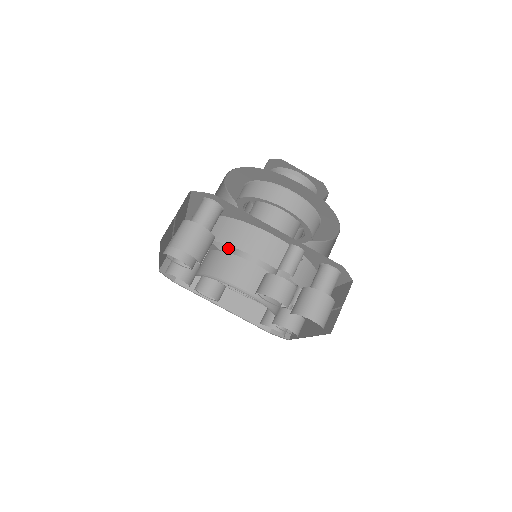
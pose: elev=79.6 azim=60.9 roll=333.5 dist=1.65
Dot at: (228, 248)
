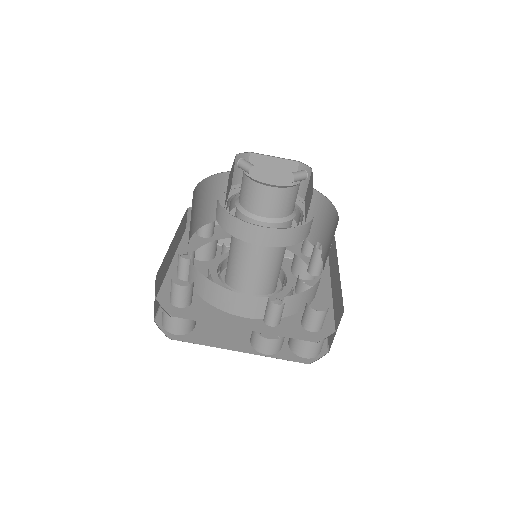
Dot at: occluded
